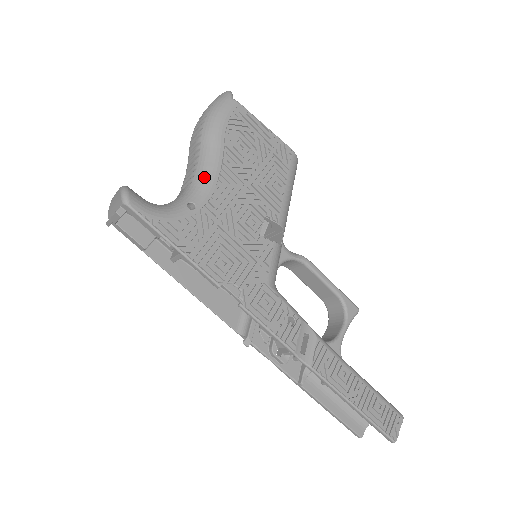
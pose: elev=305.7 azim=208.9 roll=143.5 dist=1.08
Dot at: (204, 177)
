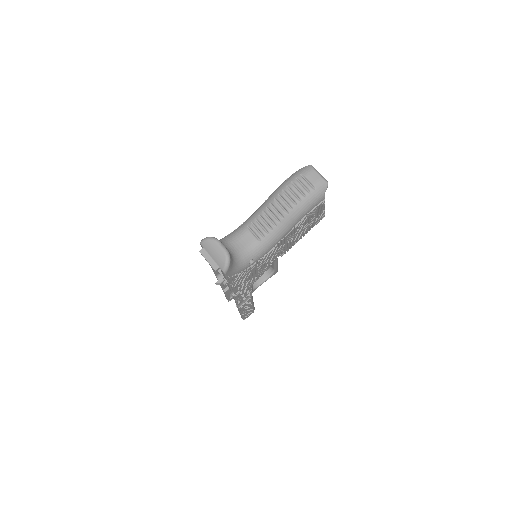
Dot at: (270, 244)
